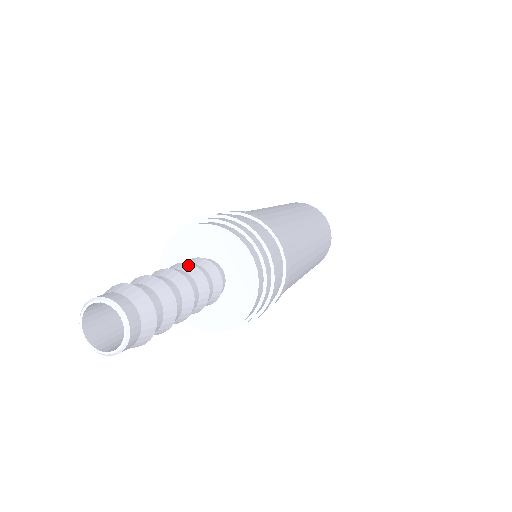
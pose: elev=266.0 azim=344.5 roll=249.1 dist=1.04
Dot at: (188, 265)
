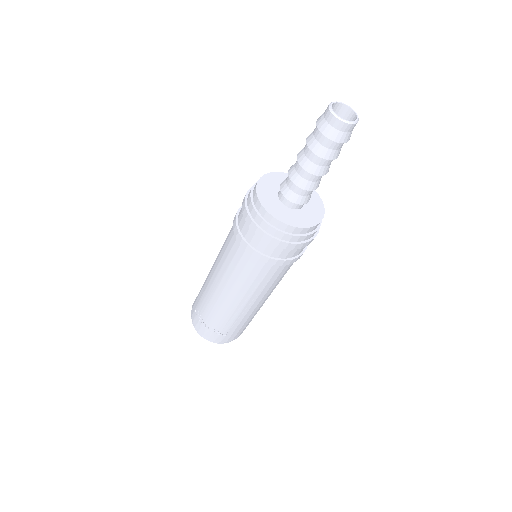
Dot at: occluded
